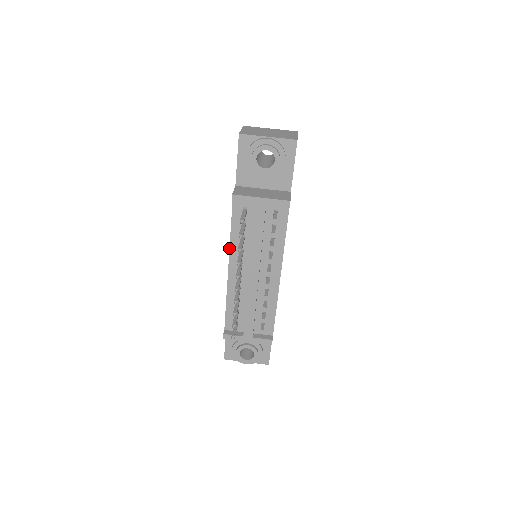
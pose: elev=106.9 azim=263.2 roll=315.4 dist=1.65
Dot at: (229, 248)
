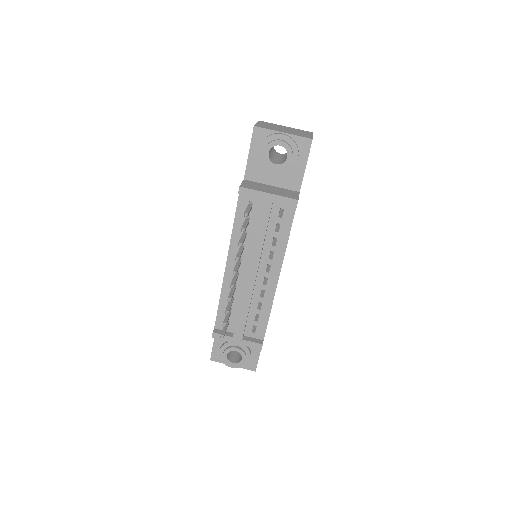
Dot at: occluded
